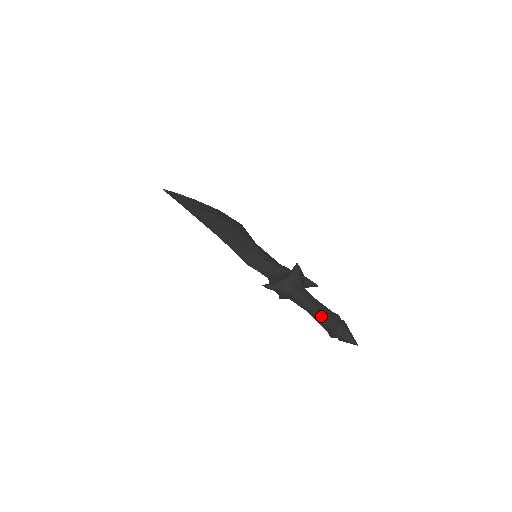
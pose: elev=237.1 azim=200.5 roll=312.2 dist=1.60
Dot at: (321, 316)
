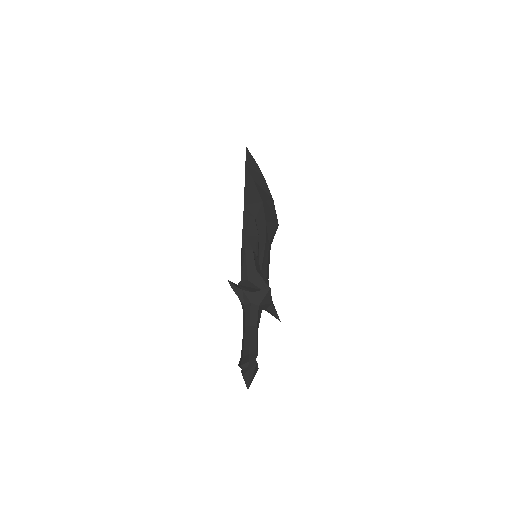
Dot at: (246, 343)
